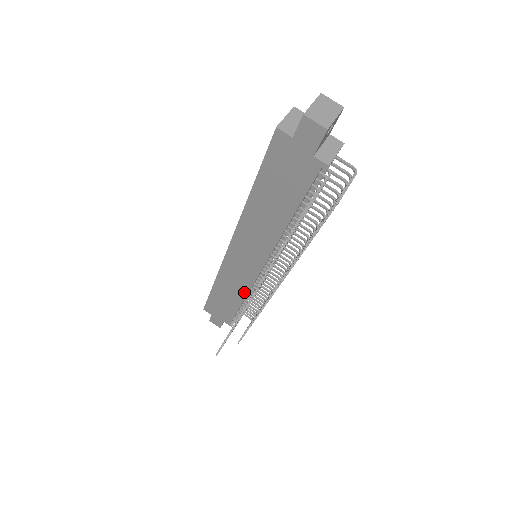
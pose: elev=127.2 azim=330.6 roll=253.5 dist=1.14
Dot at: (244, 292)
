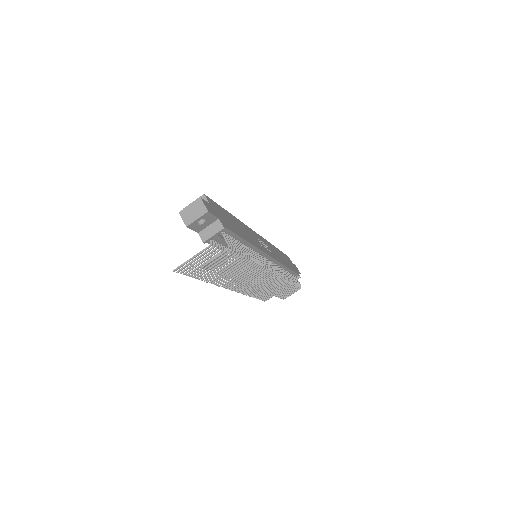
Dot at: occluded
